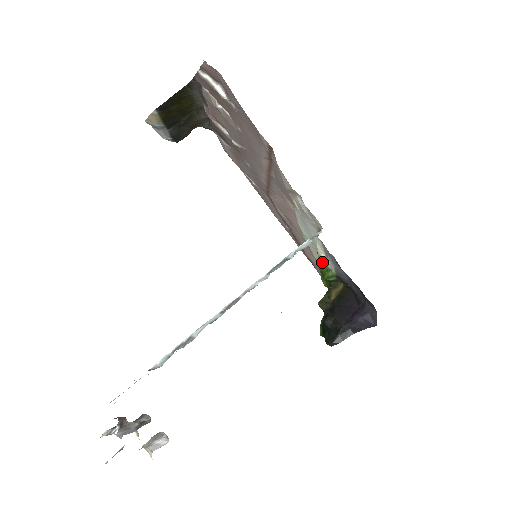
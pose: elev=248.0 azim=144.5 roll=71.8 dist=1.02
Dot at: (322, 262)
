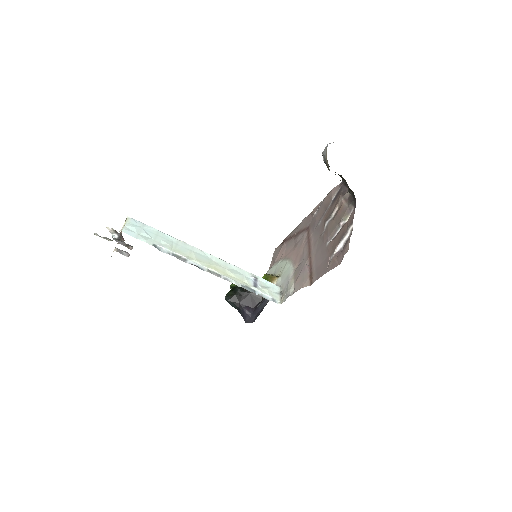
Dot at: (272, 282)
